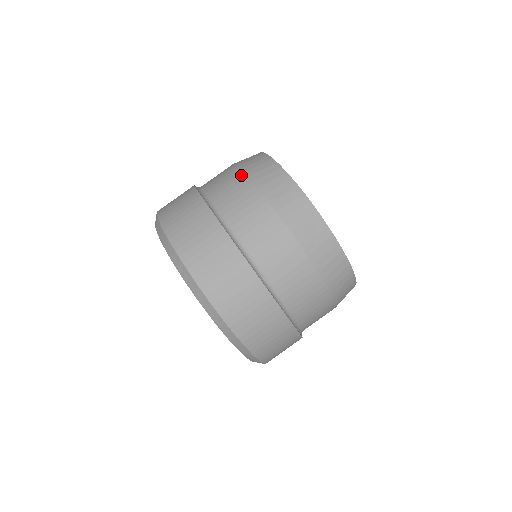
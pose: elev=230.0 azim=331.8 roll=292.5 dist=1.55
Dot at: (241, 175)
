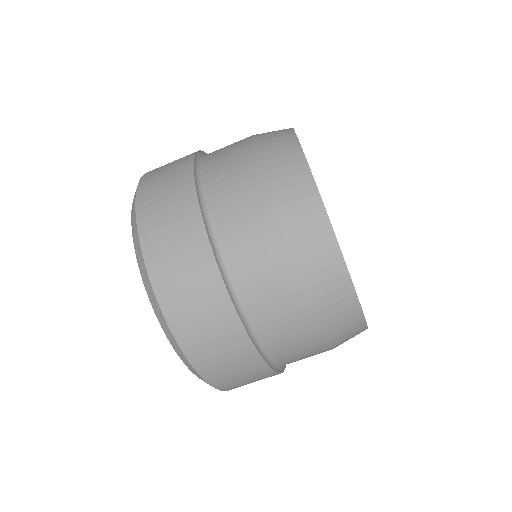
Dot at: (264, 198)
